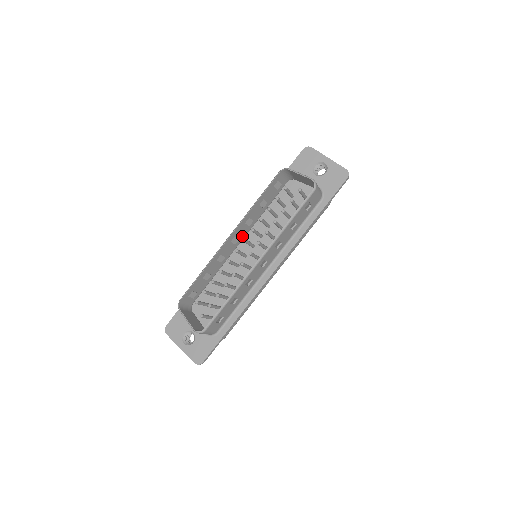
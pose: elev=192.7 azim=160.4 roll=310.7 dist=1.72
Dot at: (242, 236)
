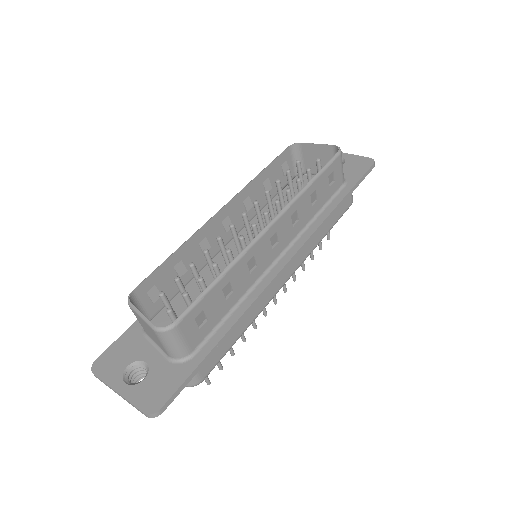
Dot at: (236, 227)
